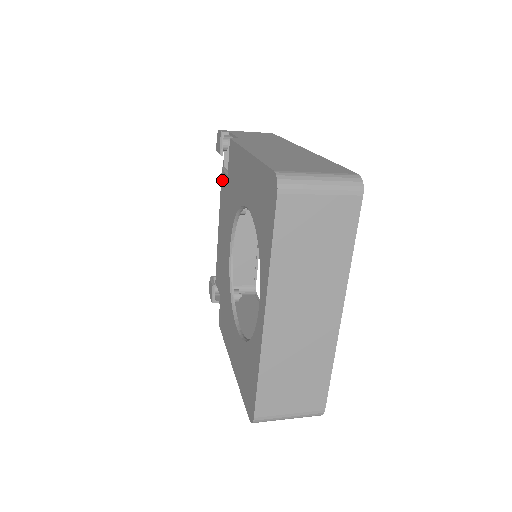
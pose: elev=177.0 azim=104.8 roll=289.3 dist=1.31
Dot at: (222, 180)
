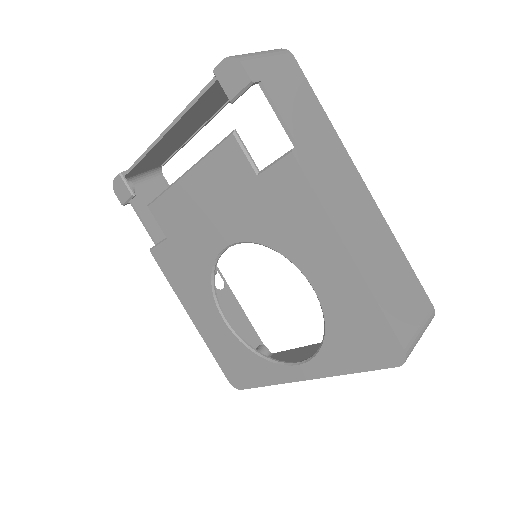
Dot at: (229, 151)
